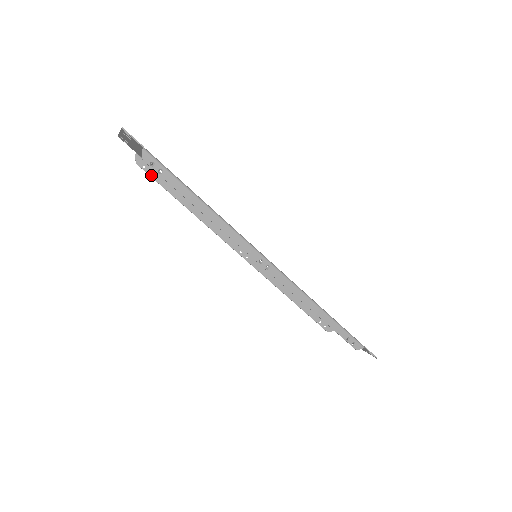
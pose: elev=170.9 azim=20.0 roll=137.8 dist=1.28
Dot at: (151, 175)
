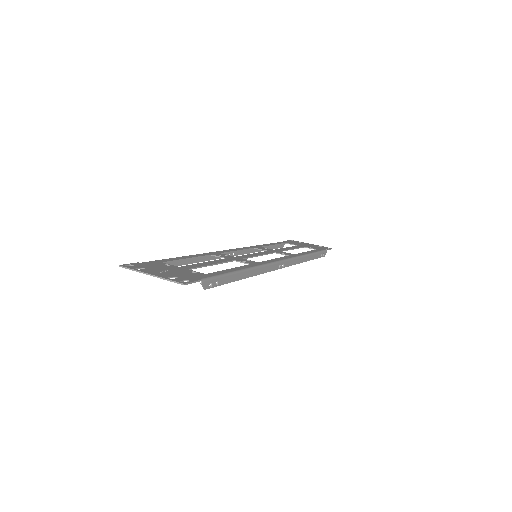
Dot at: occluded
